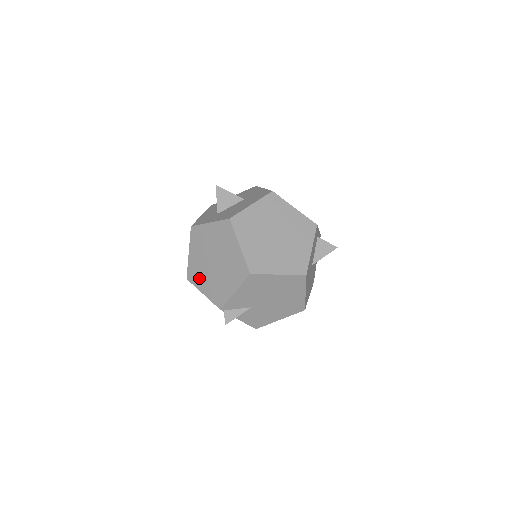
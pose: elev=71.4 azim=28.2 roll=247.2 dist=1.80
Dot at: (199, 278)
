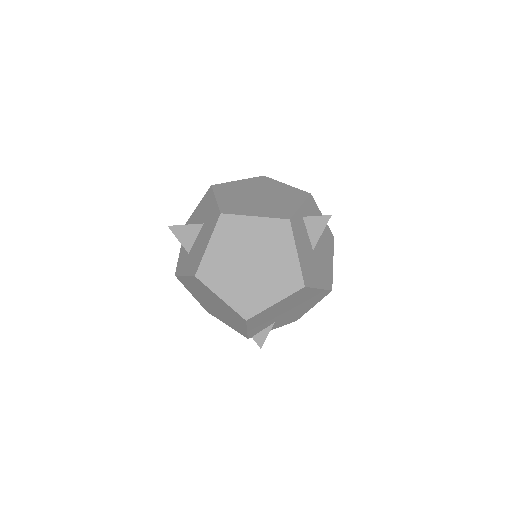
Dot at: (214, 314)
